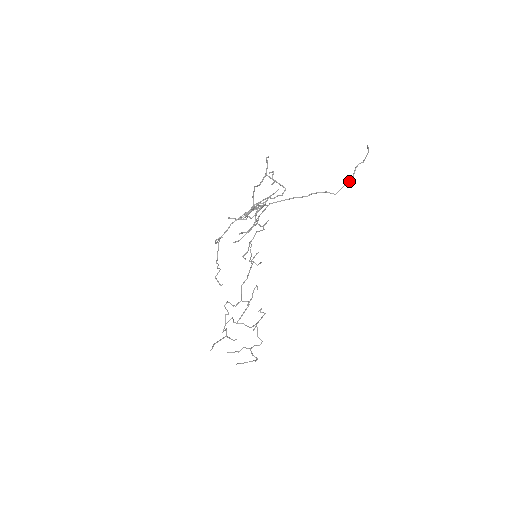
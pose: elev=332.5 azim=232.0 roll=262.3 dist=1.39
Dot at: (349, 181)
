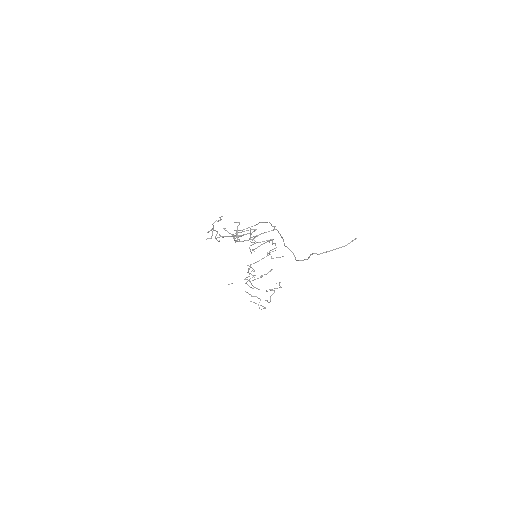
Dot at: (303, 260)
